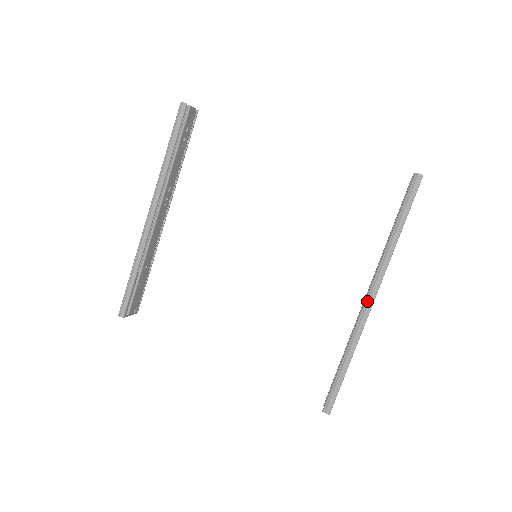
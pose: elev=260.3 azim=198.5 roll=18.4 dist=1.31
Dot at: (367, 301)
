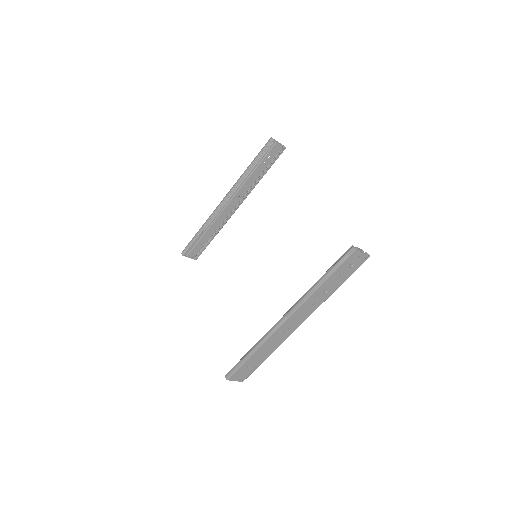
Dot at: (282, 318)
